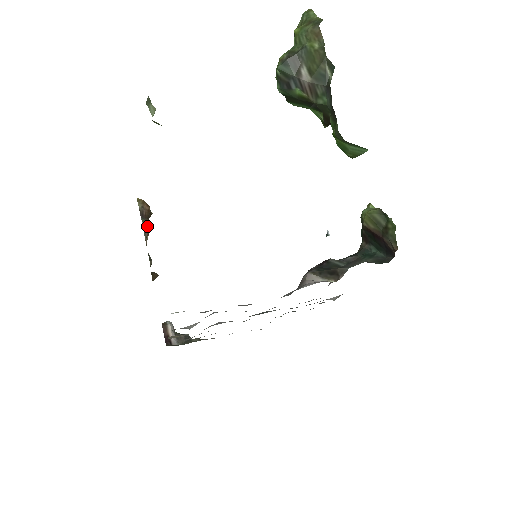
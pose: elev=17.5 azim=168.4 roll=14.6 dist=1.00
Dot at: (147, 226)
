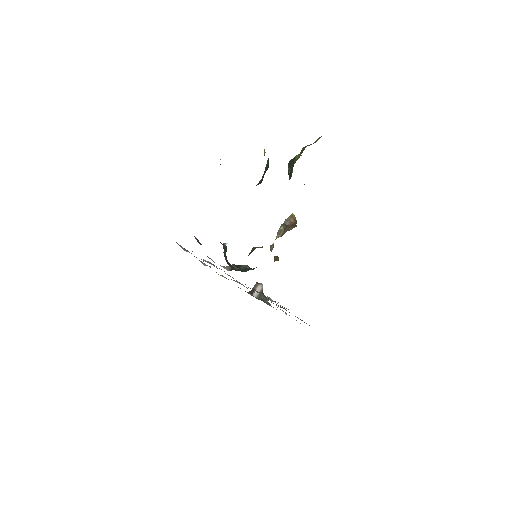
Dot at: (281, 229)
